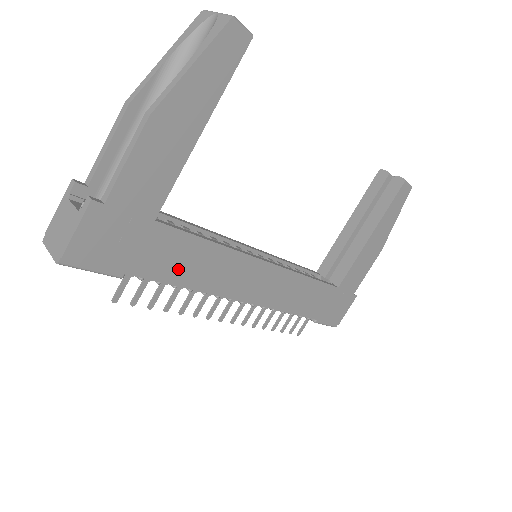
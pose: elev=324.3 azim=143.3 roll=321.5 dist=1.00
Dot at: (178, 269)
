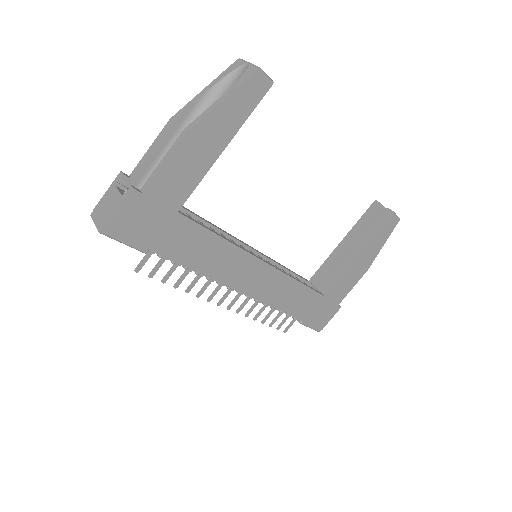
Dot at: (190, 254)
